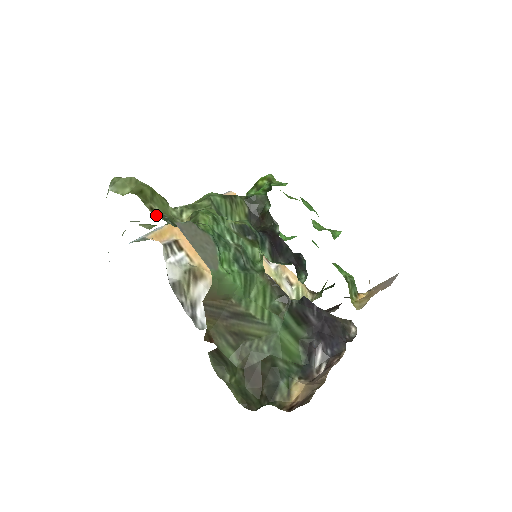
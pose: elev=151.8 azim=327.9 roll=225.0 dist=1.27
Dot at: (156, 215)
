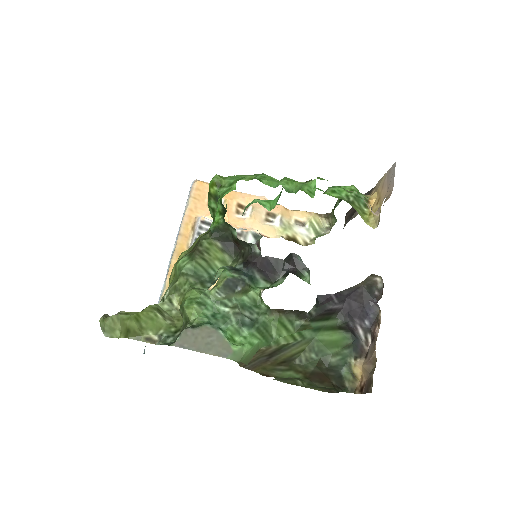
Dot at: (154, 341)
